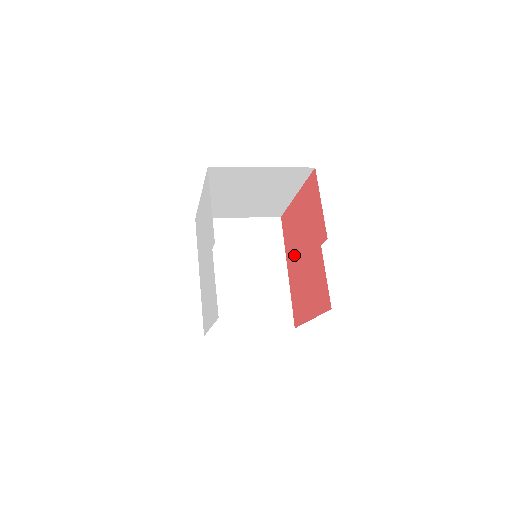
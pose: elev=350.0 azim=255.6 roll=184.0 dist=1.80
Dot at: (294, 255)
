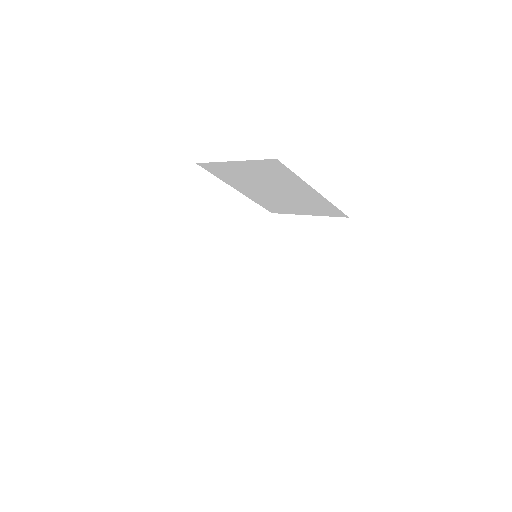
Dot at: occluded
